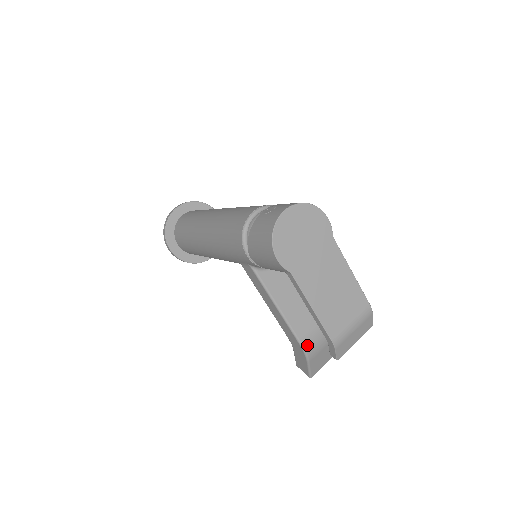
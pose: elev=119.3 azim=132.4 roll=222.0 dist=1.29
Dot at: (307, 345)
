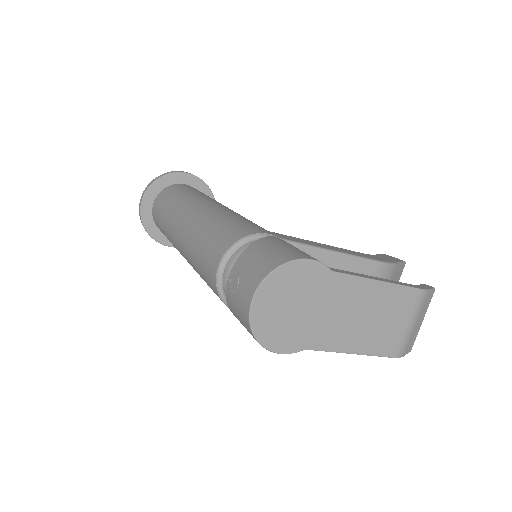
Dot at: occluded
